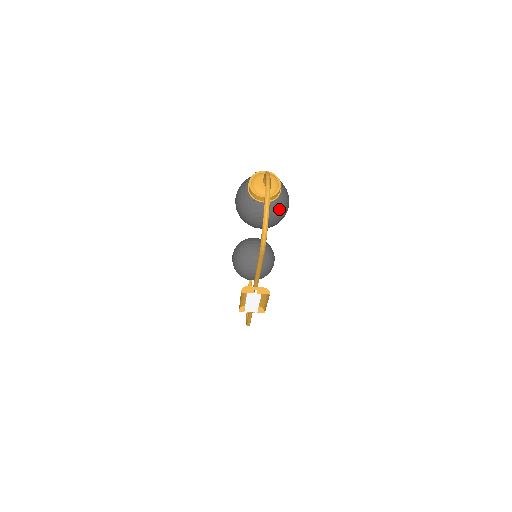
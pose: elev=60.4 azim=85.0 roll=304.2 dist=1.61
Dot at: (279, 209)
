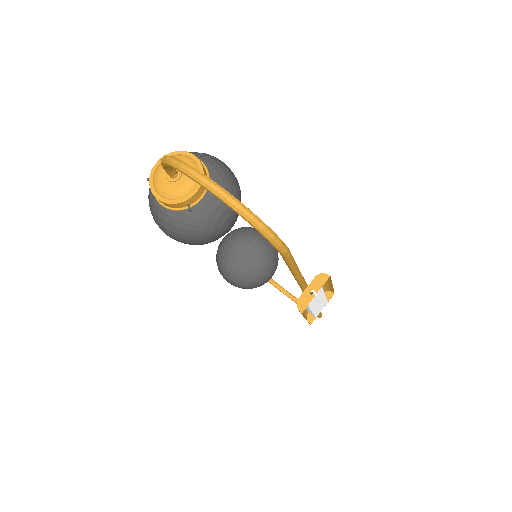
Dot at: (226, 182)
